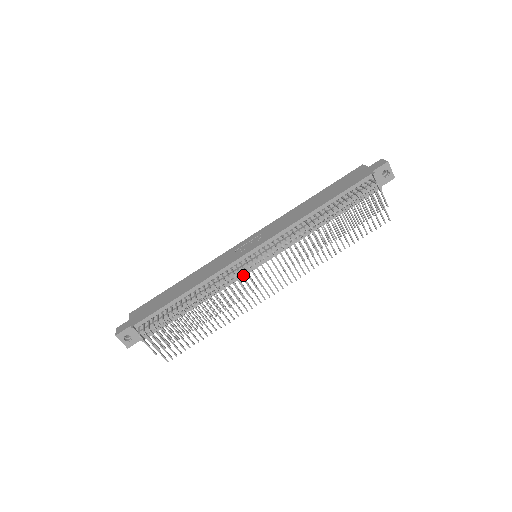
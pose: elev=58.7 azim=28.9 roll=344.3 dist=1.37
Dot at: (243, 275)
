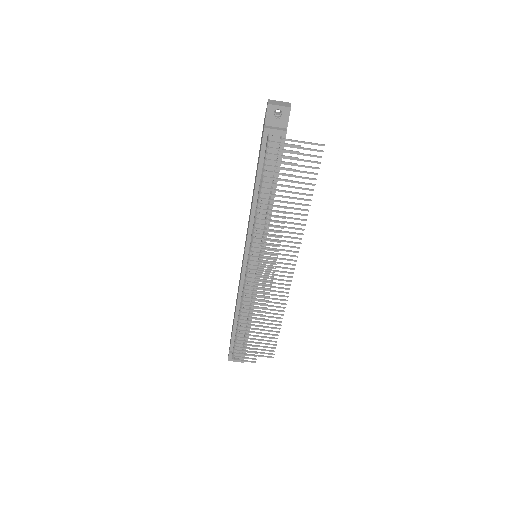
Dot at: occluded
